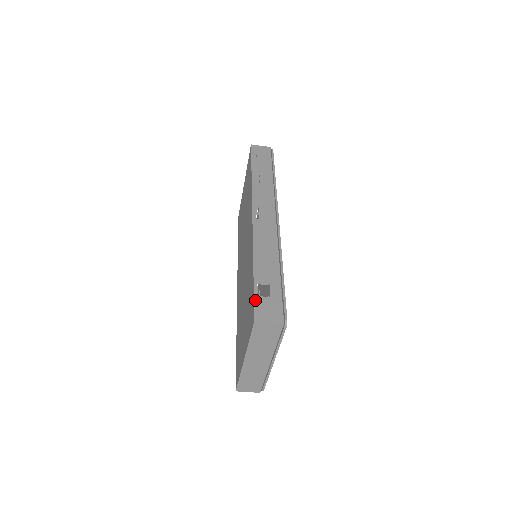
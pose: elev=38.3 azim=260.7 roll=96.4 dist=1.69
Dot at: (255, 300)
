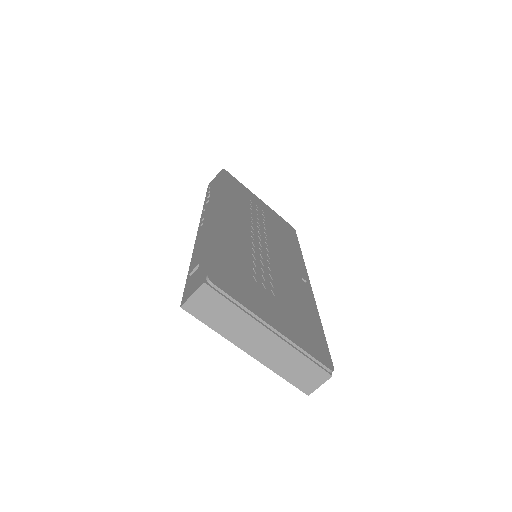
Dot at: (185, 289)
